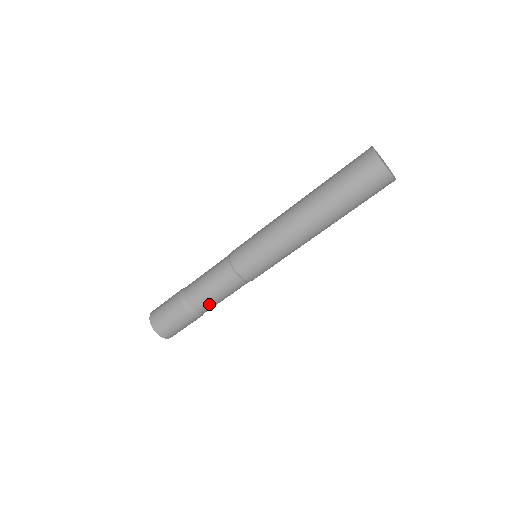
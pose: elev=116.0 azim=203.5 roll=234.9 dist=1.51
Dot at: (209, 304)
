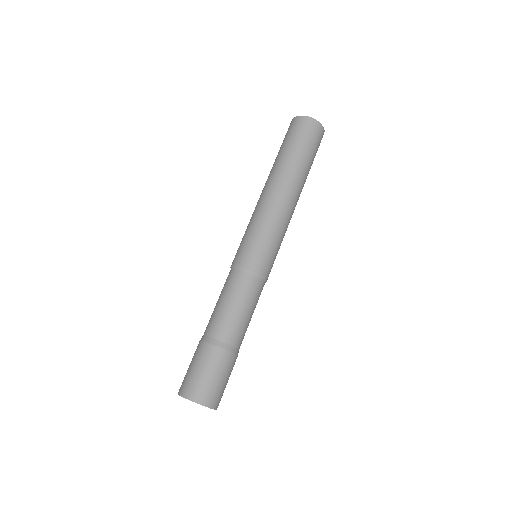
Dot at: (244, 329)
